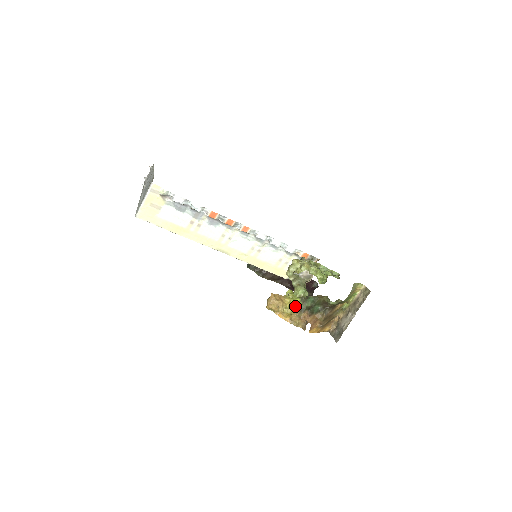
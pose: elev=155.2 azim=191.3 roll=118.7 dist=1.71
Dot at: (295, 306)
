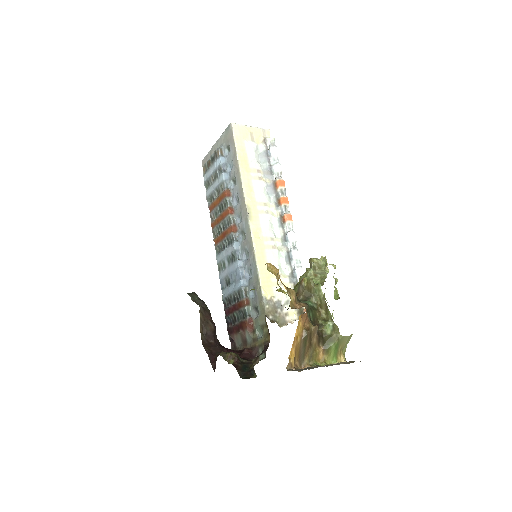
Dot at: occluded
